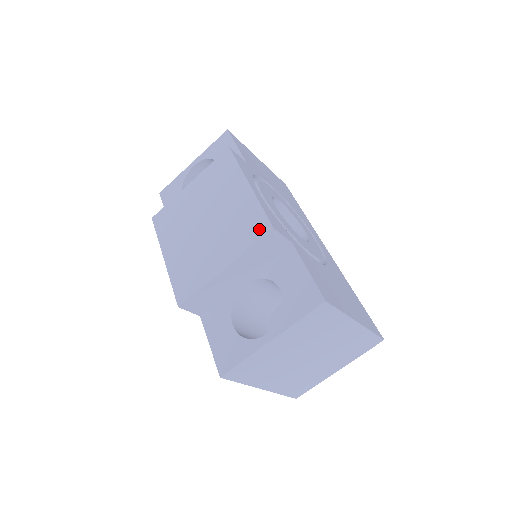
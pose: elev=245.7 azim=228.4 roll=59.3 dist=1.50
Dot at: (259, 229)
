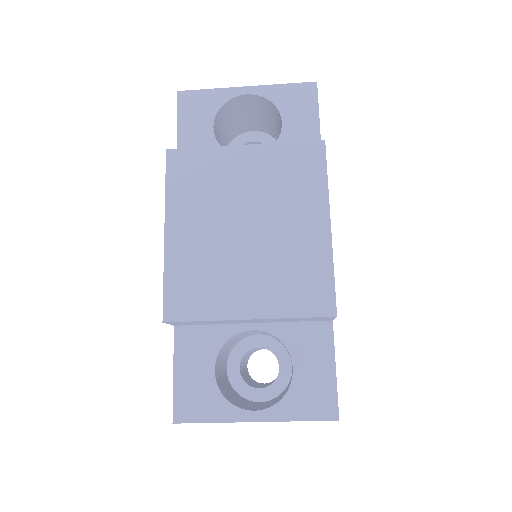
Dot at: (318, 302)
